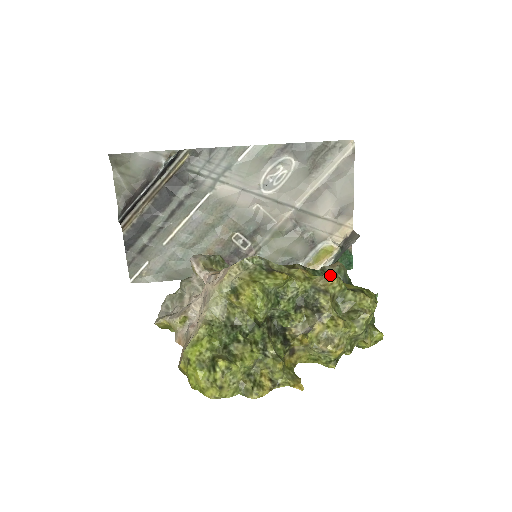
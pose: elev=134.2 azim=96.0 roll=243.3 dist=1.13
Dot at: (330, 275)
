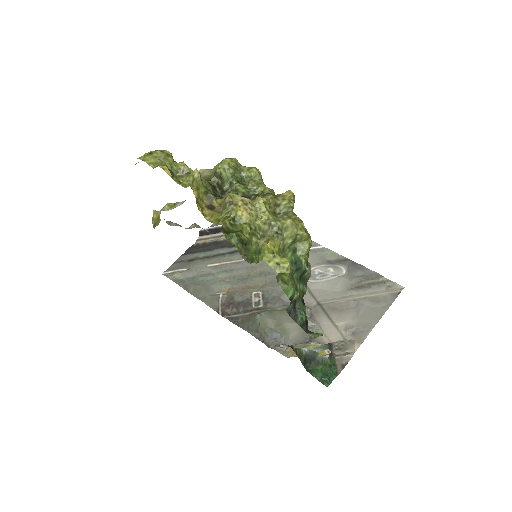
Dot at: (289, 190)
